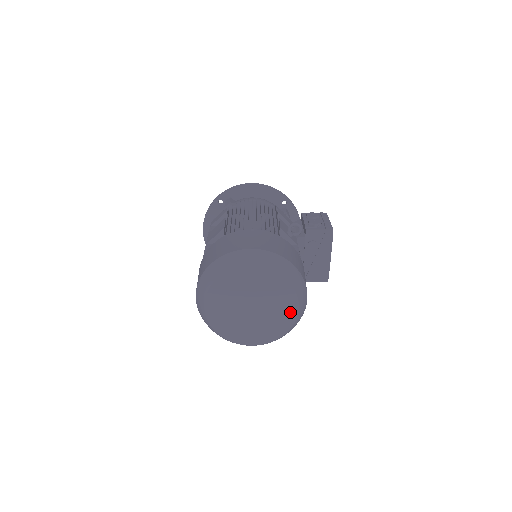
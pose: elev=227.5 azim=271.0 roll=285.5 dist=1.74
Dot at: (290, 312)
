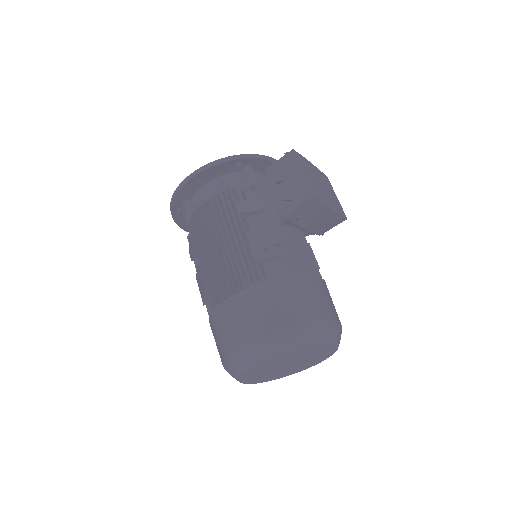
Dot at: (327, 348)
